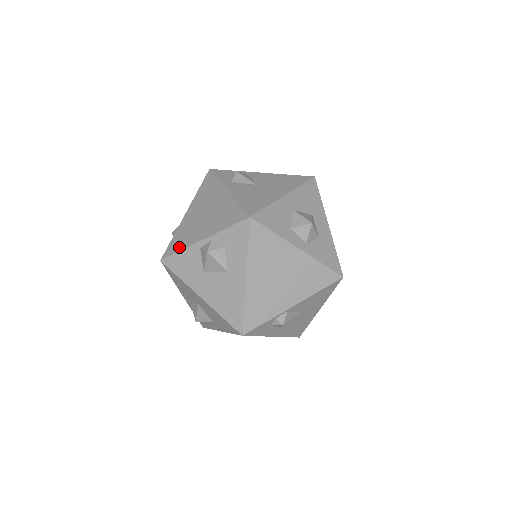
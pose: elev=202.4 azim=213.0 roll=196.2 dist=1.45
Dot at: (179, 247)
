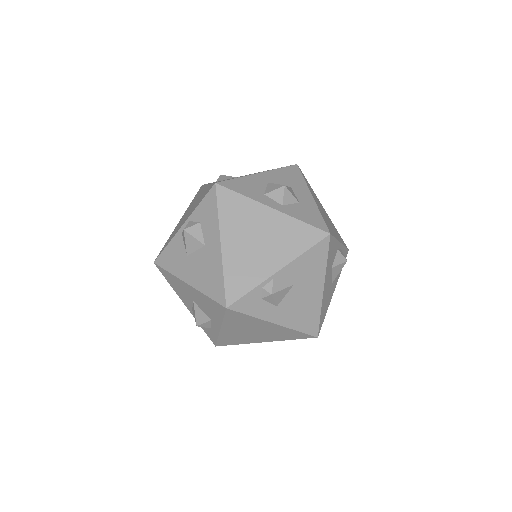
Dot at: (167, 243)
